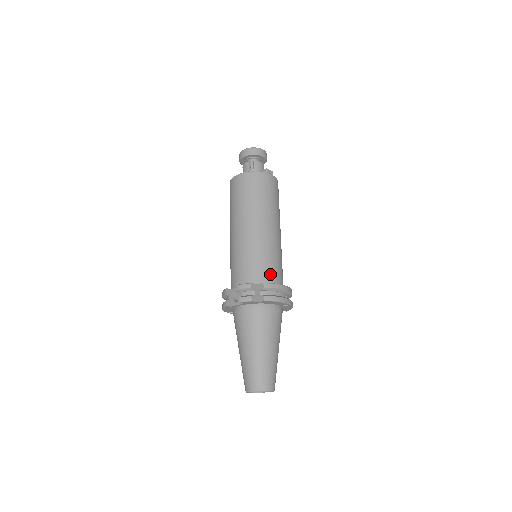
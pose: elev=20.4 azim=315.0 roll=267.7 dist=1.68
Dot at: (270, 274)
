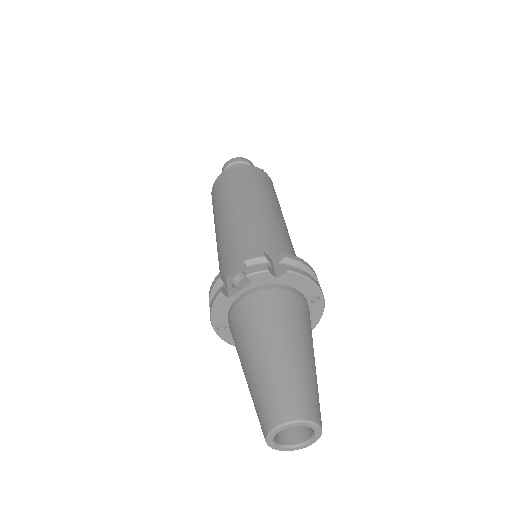
Dot at: occluded
